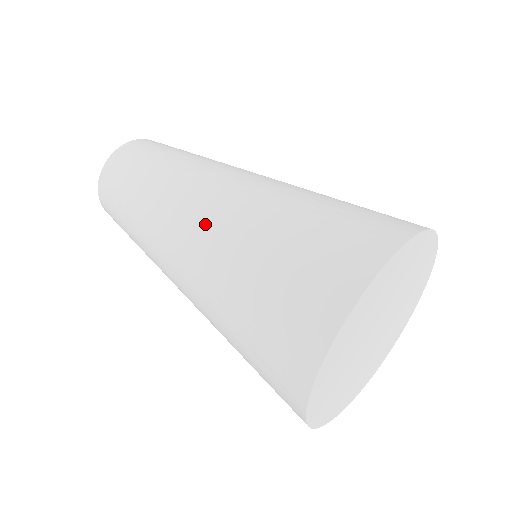
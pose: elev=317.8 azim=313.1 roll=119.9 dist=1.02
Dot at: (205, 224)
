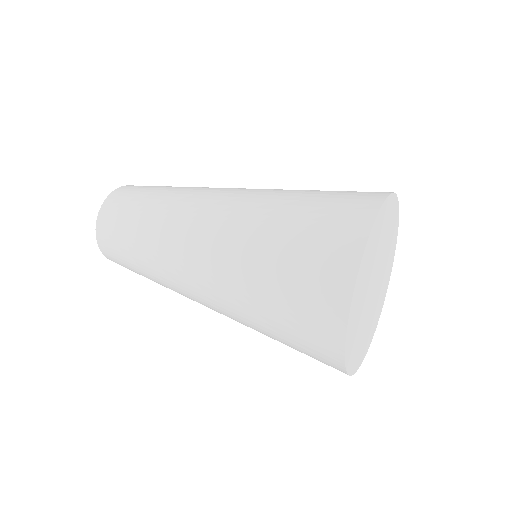
Dot at: (215, 234)
